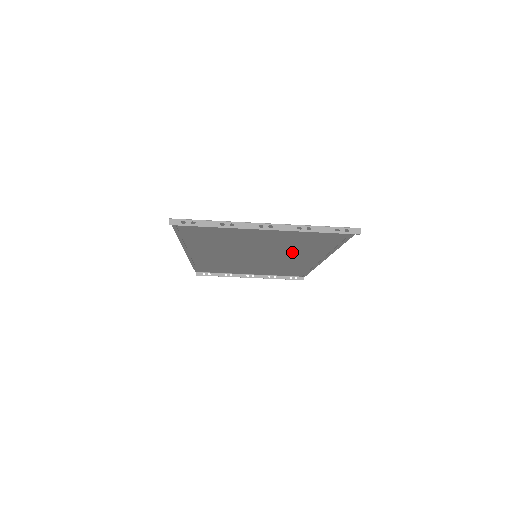
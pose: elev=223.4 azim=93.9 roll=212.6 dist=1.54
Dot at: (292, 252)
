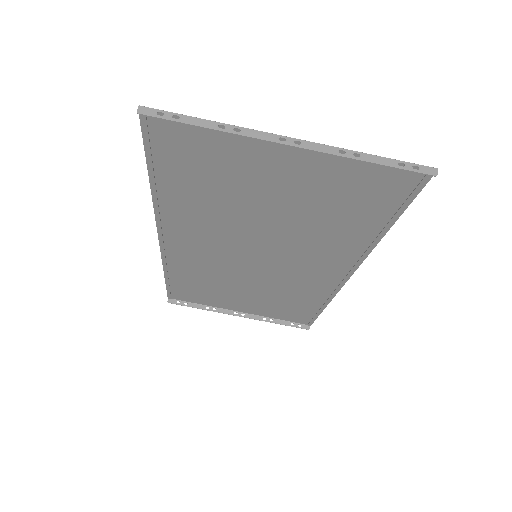
Dot at: (310, 248)
